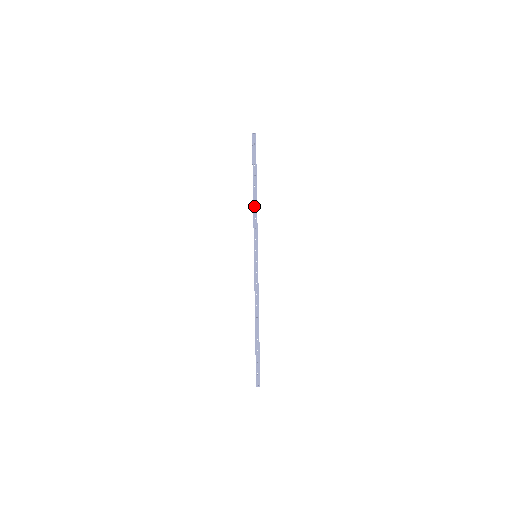
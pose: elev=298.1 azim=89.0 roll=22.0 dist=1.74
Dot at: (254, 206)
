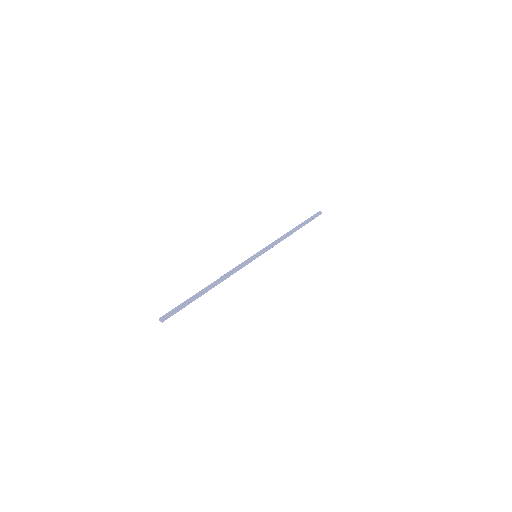
Dot at: (284, 235)
